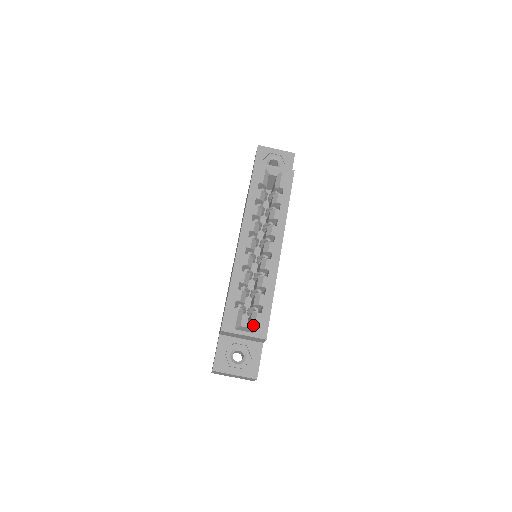
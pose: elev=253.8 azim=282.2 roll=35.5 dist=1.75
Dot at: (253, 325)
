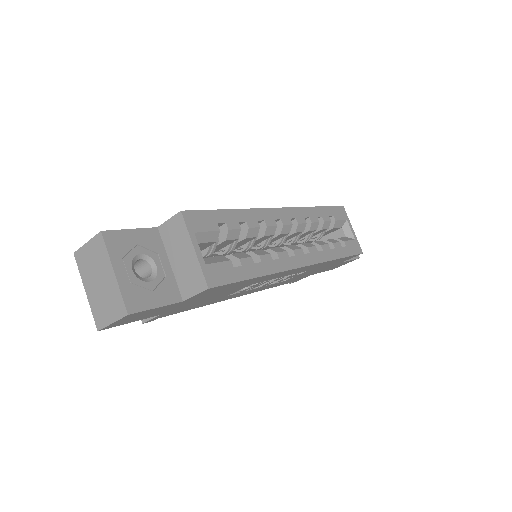
Dot at: (213, 260)
